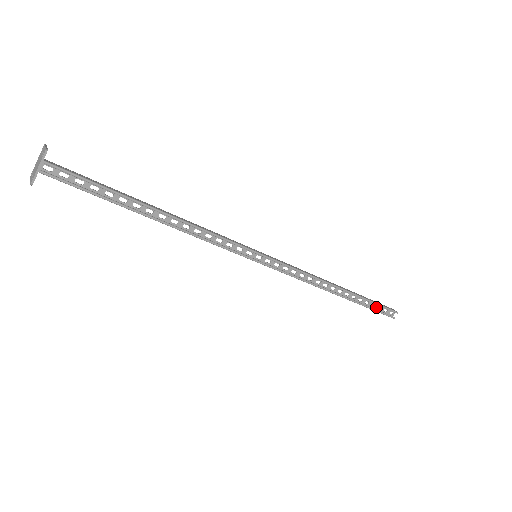
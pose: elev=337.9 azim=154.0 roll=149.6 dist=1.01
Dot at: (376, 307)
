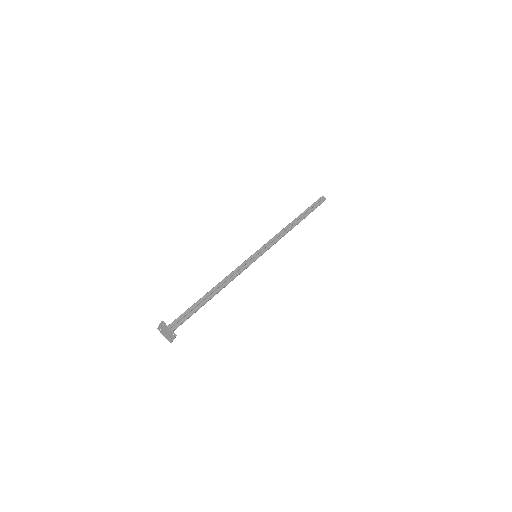
Dot at: (314, 207)
